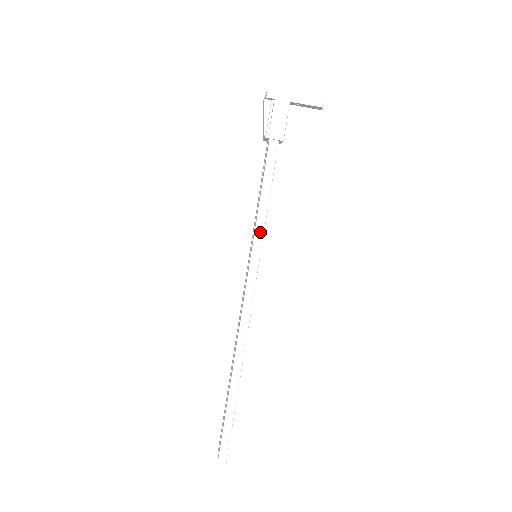
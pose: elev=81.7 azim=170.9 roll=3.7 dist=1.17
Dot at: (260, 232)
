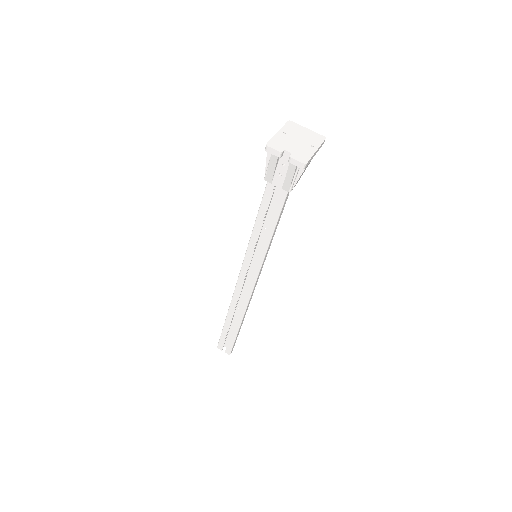
Dot at: occluded
